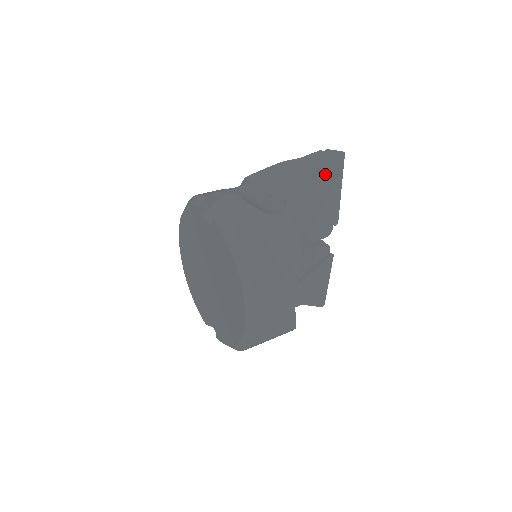
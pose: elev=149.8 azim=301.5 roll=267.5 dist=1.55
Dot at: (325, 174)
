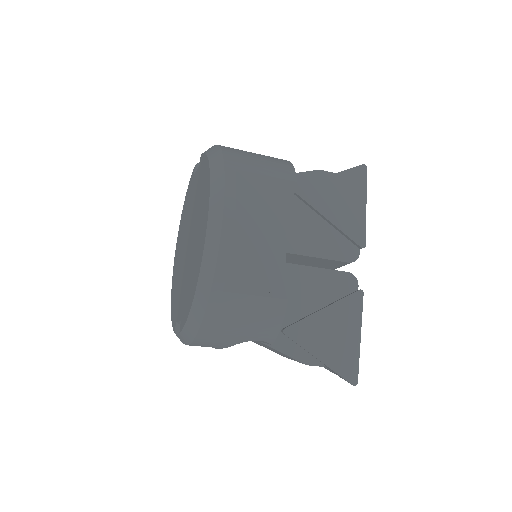
Dot at: (344, 179)
